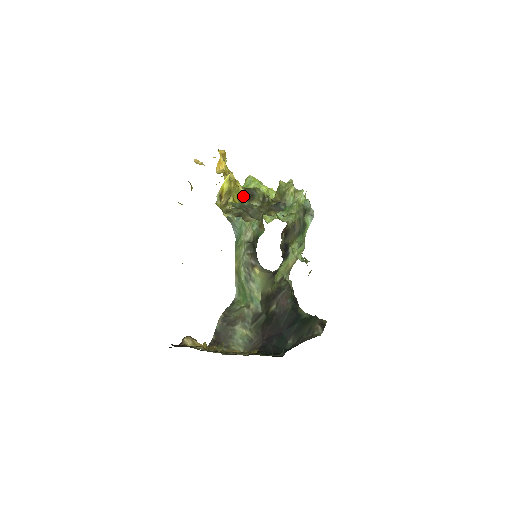
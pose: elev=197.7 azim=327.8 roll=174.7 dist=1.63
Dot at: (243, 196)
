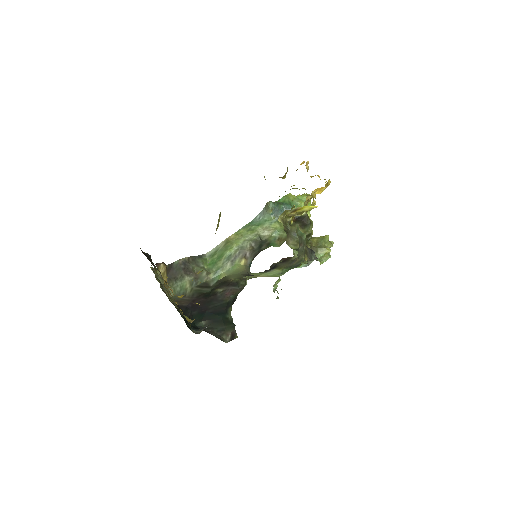
Dot at: (300, 217)
